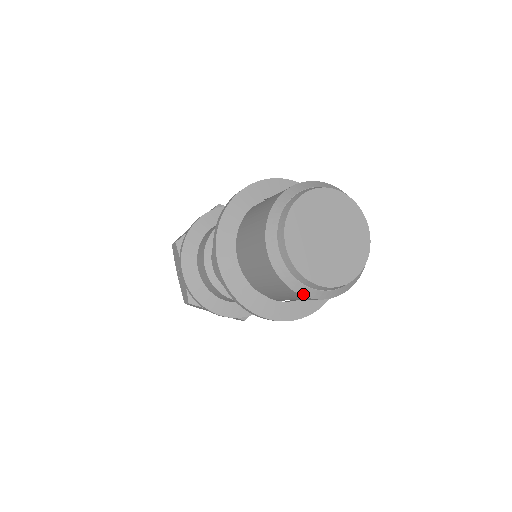
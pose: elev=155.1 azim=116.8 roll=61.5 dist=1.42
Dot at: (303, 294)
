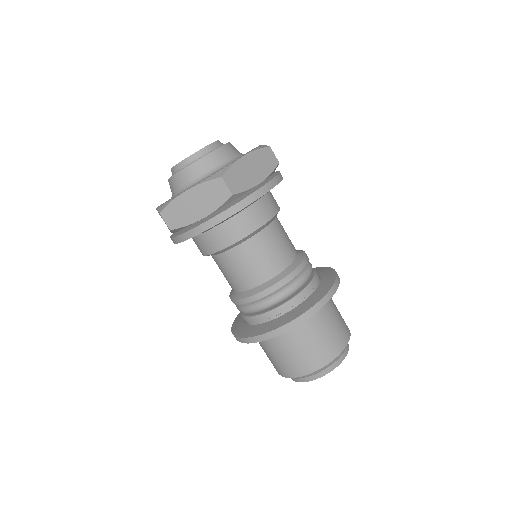
Dot at: occluded
